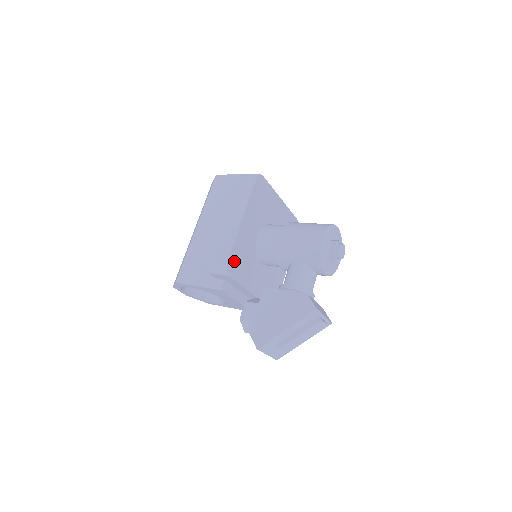
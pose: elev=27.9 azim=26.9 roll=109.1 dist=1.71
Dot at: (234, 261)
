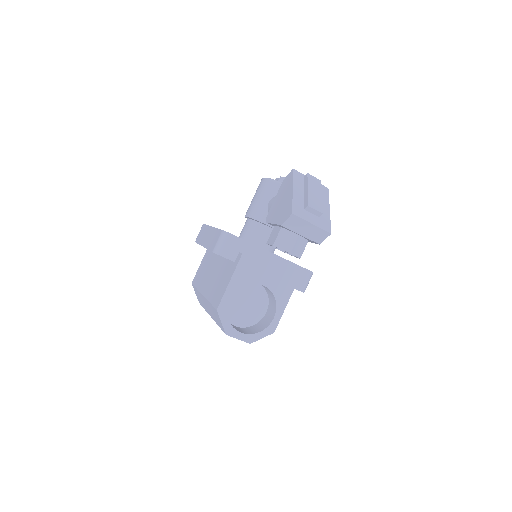
Dot at: occluded
